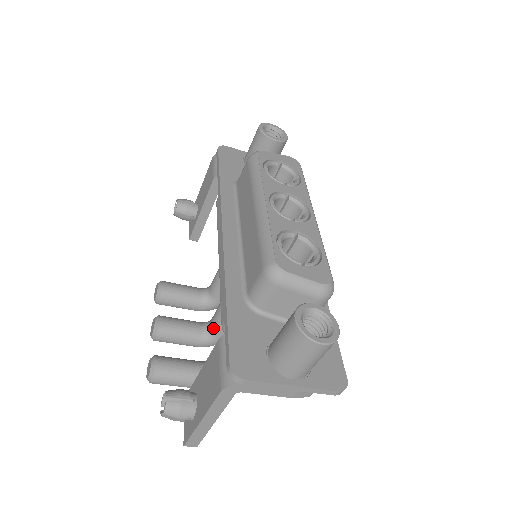
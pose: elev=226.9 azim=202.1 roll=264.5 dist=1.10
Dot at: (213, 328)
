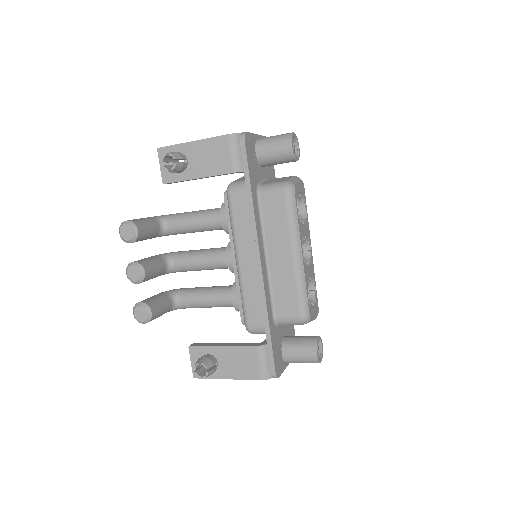
Dot at: (178, 269)
